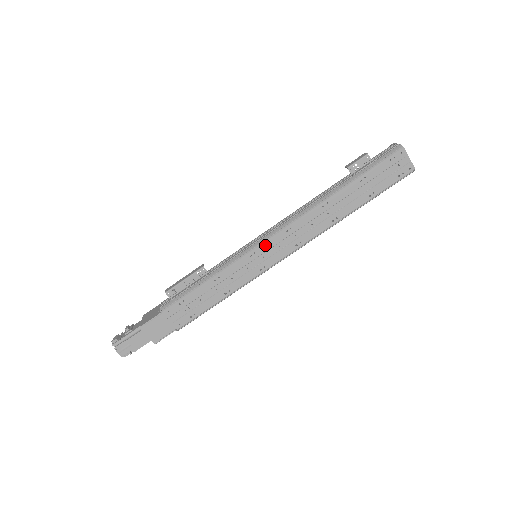
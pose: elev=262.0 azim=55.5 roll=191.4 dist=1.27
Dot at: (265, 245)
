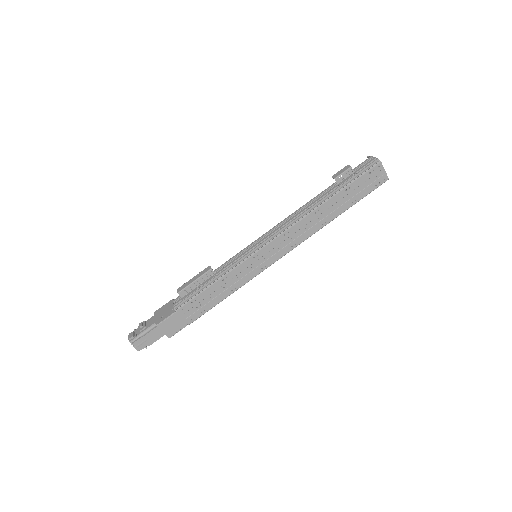
Dot at: (266, 248)
